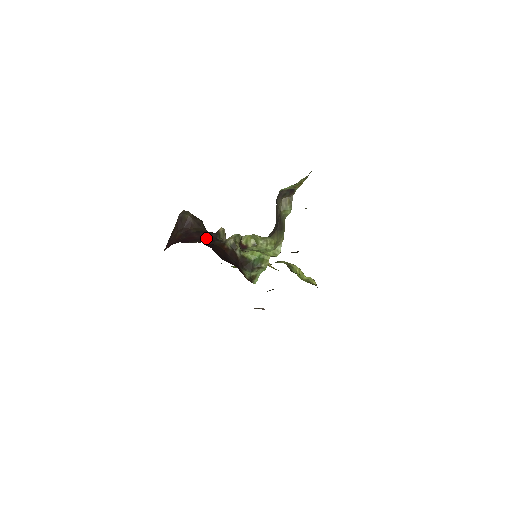
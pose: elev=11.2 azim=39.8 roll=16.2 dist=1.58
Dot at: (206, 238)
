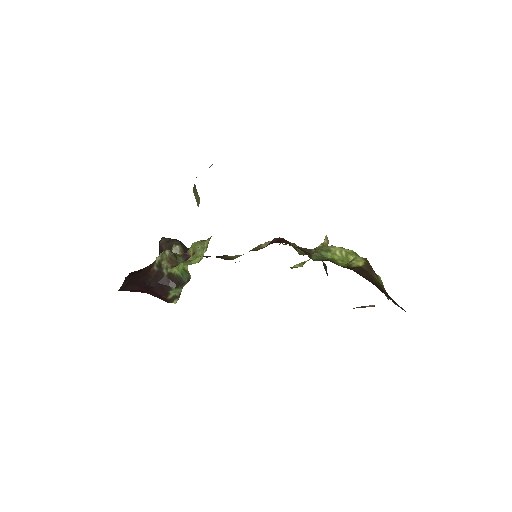
Dot at: occluded
